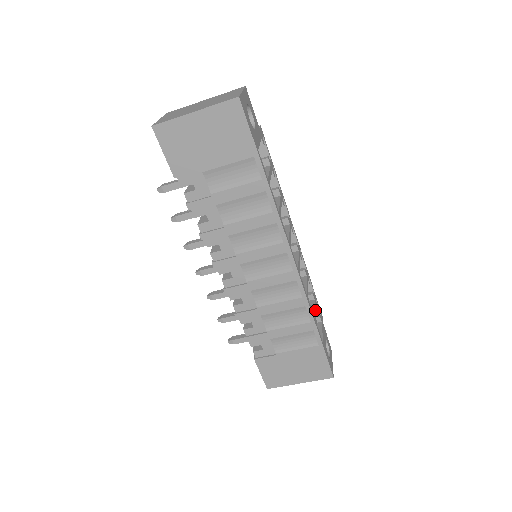
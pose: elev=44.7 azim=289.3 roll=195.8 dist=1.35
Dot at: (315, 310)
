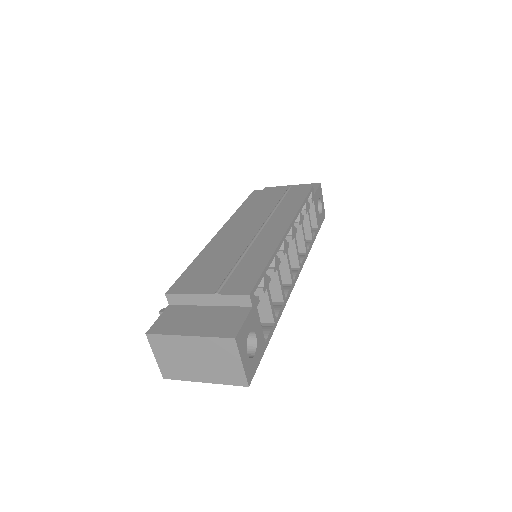
Dot at: (310, 224)
